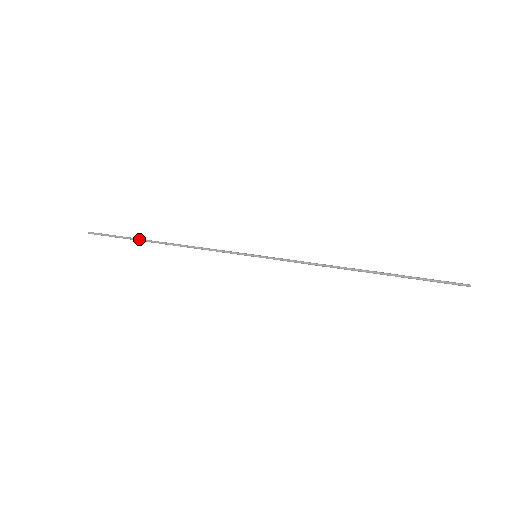
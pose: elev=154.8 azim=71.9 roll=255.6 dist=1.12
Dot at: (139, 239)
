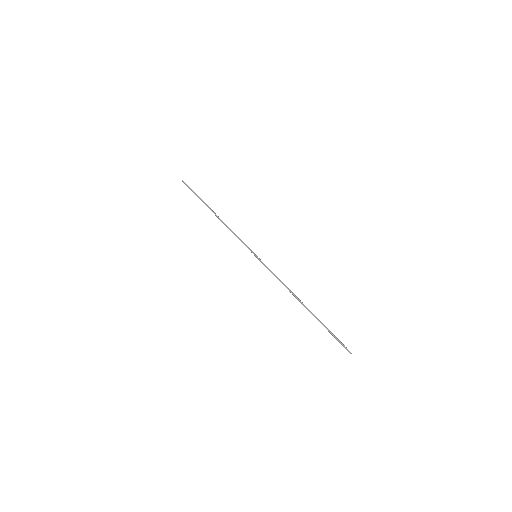
Dot at: occluded
